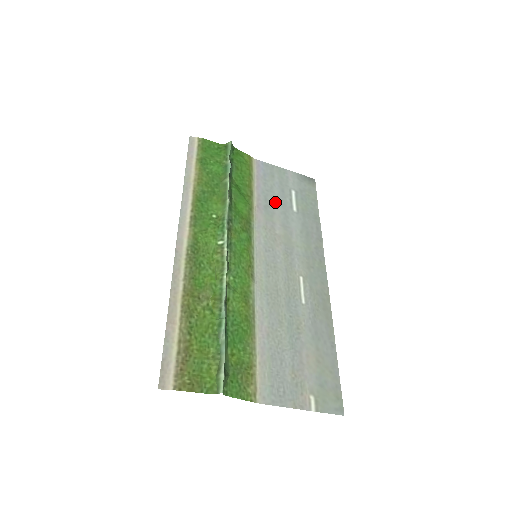
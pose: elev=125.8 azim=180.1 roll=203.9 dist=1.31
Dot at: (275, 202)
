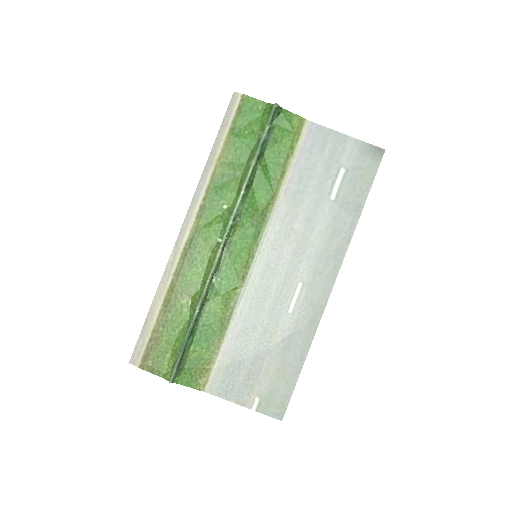
Dot at: (310, 186)
